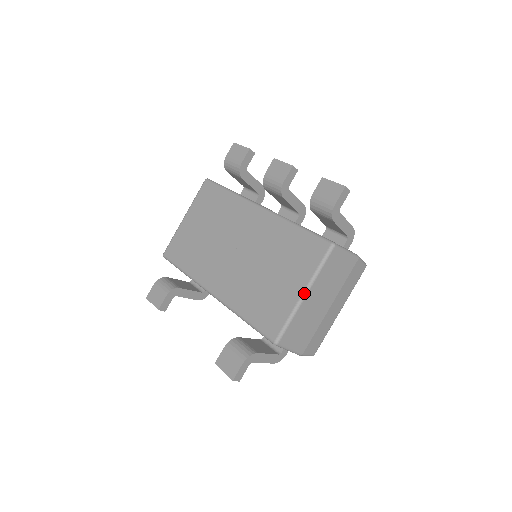
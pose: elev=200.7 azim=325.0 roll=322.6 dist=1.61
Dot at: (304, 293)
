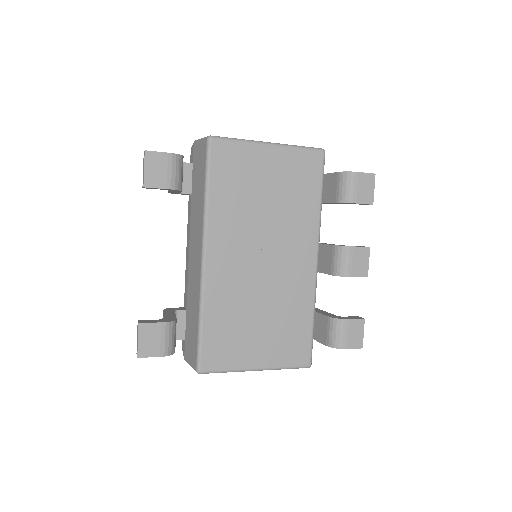
Dot at: (258, 370)
